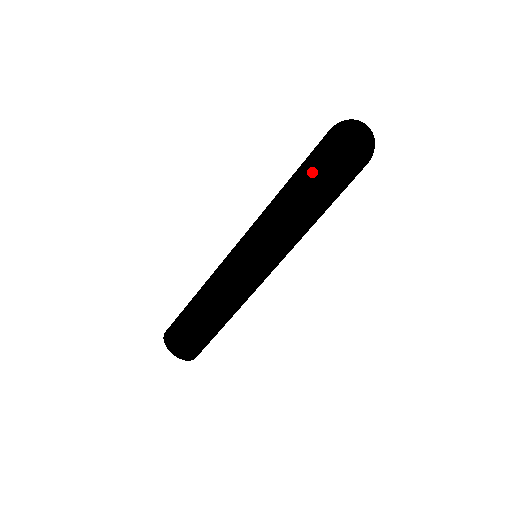
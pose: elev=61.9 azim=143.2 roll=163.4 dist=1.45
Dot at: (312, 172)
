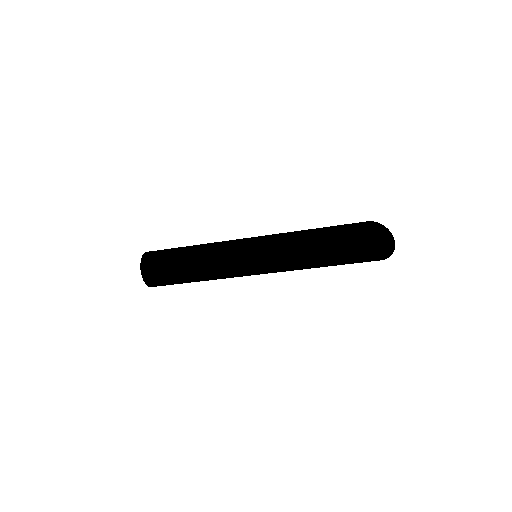
Dot at: (341, 232)
